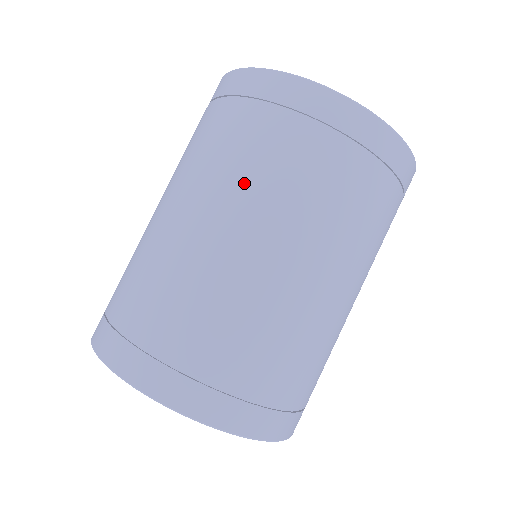
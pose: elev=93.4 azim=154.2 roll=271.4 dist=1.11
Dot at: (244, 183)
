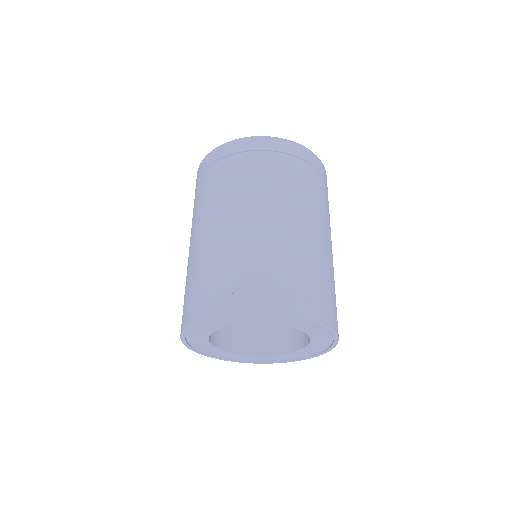
Dot at: (310, 200)
